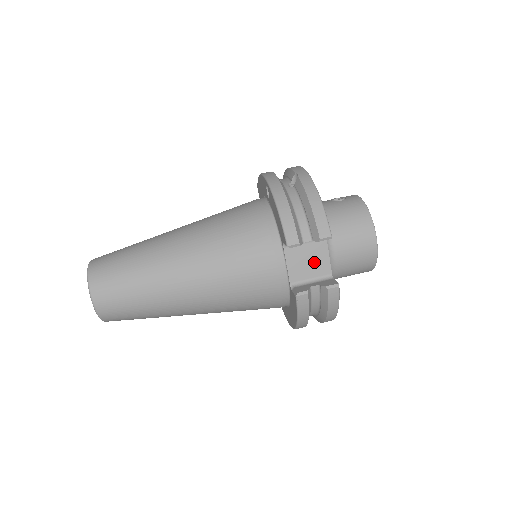
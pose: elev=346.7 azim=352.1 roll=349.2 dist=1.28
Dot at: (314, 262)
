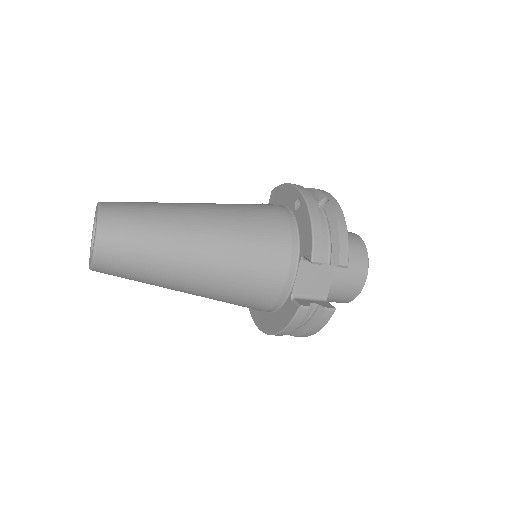
Dot at: (318, 282)
